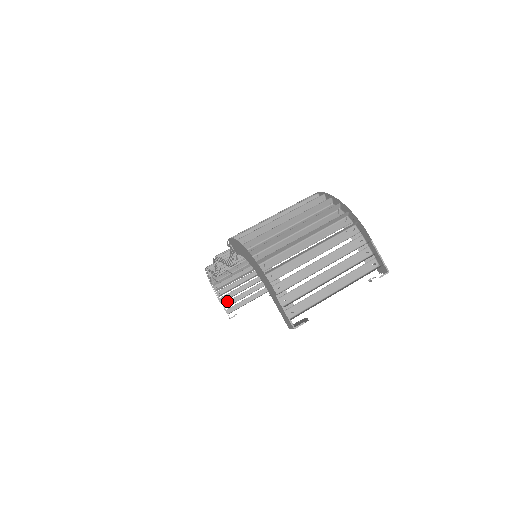
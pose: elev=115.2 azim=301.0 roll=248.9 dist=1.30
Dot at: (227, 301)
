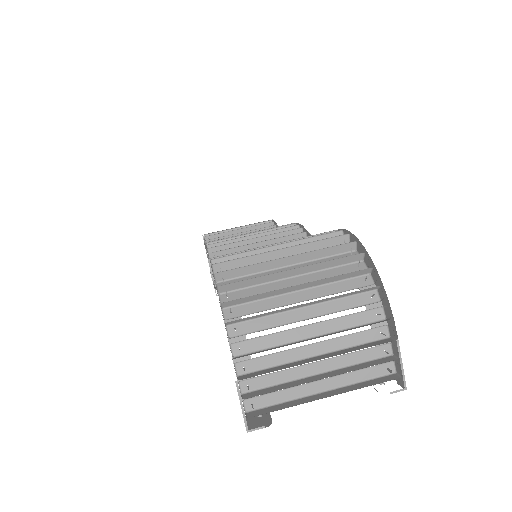
Dot at: occluded
